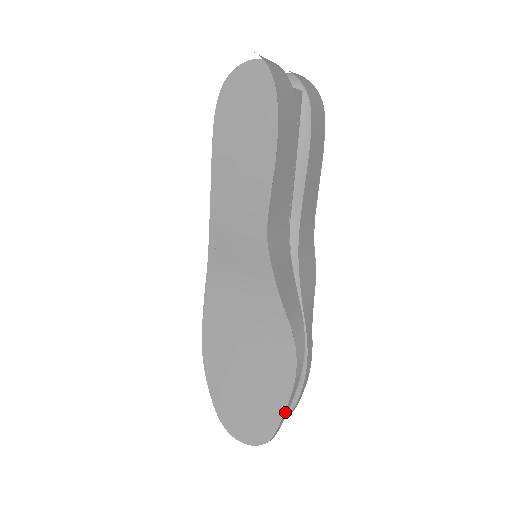
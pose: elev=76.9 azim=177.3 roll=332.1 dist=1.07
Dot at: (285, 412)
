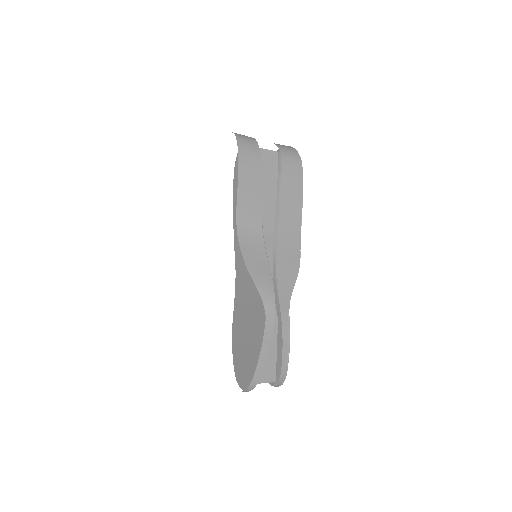
Dot at: (260, 358)
